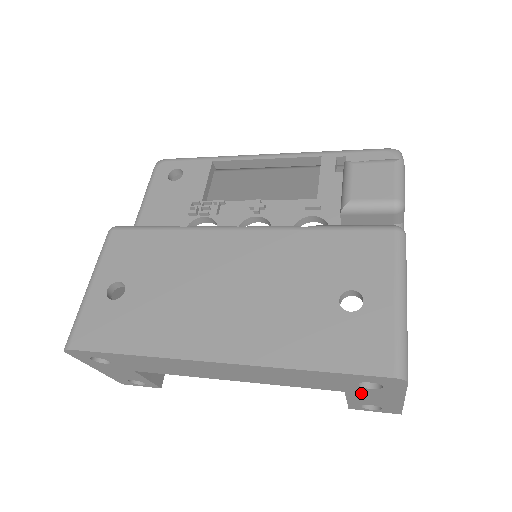
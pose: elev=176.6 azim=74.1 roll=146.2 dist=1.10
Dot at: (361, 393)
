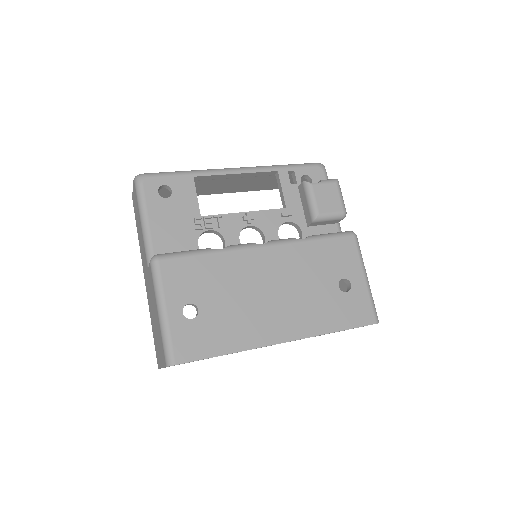
Dot at: occluded
